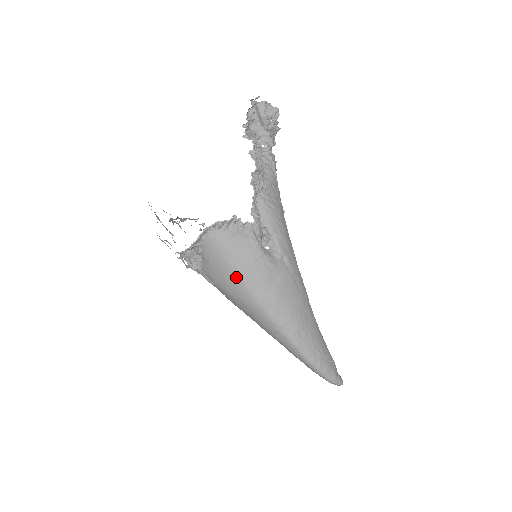
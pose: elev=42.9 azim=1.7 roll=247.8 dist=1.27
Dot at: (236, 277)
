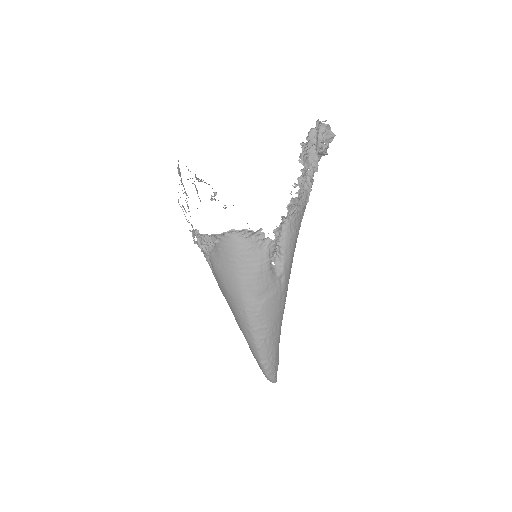
Dot at: (238, 279)
